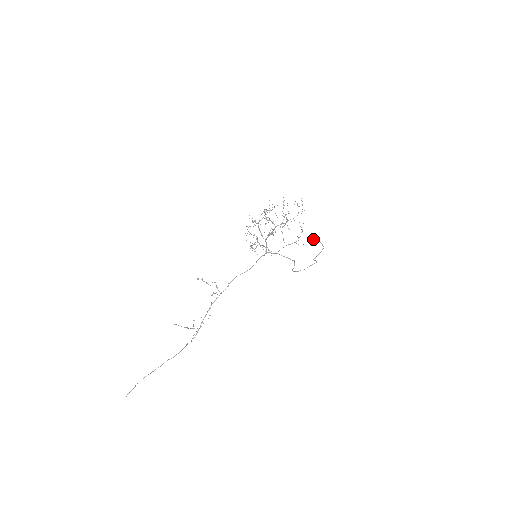
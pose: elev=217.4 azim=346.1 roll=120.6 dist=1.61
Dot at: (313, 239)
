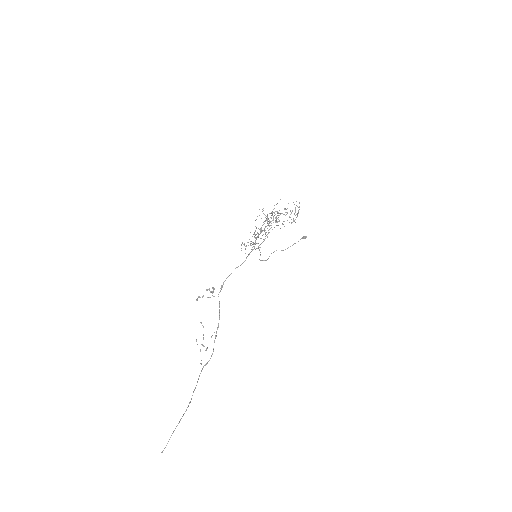
Dot at: occluded
